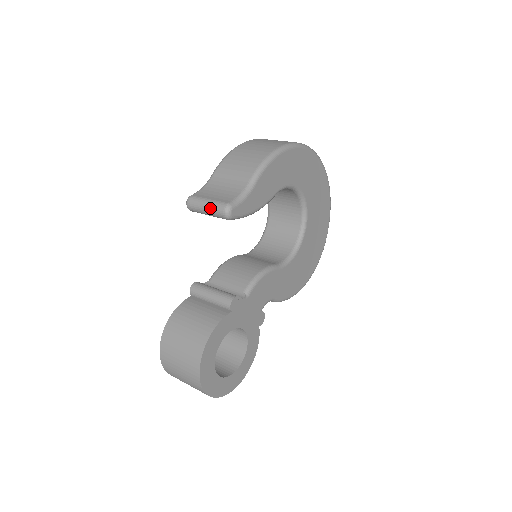
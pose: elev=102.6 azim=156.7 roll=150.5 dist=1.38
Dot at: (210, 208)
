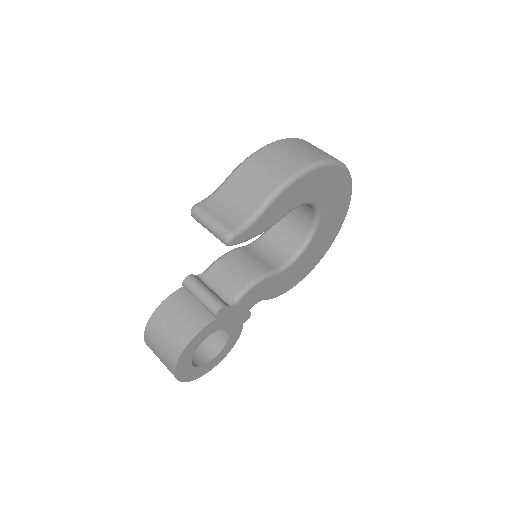
Dot at: (212, 229)
